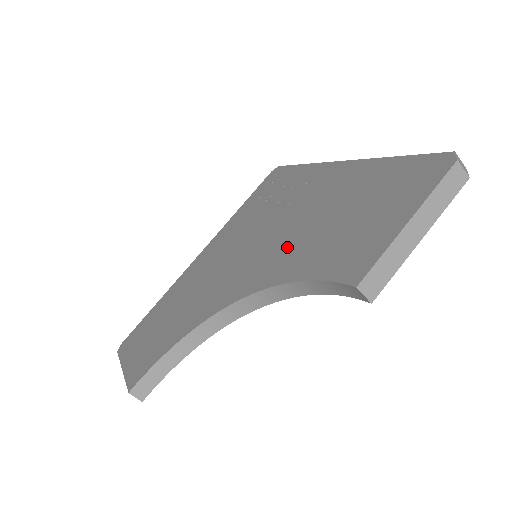
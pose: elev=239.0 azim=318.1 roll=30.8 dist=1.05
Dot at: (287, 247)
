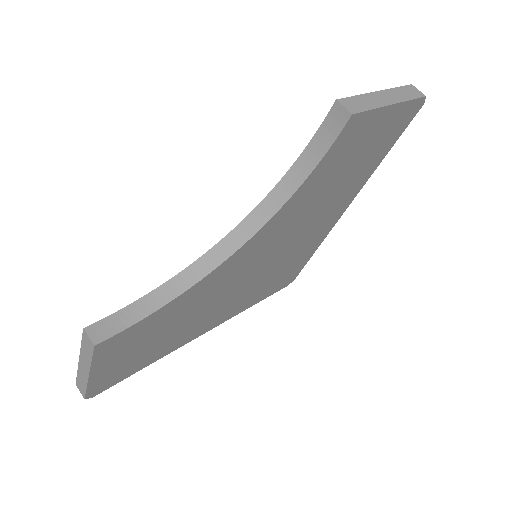
Dot at: occluded
